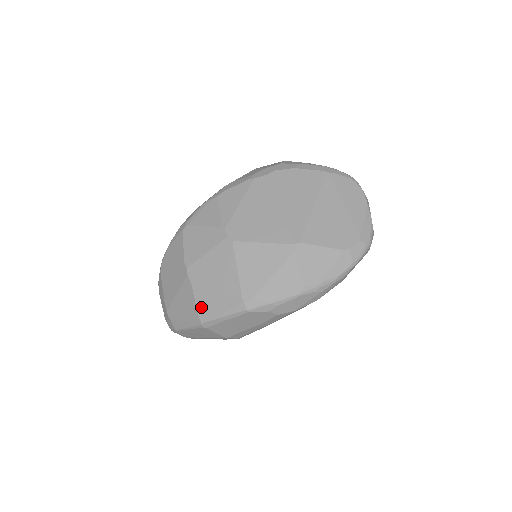
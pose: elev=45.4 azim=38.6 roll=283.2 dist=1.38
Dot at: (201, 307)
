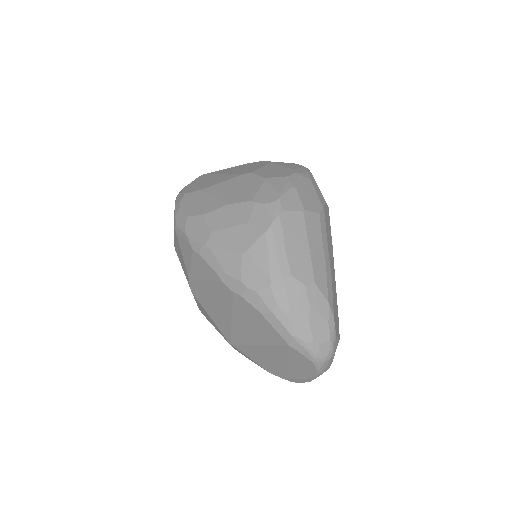
Dot at: occluded
